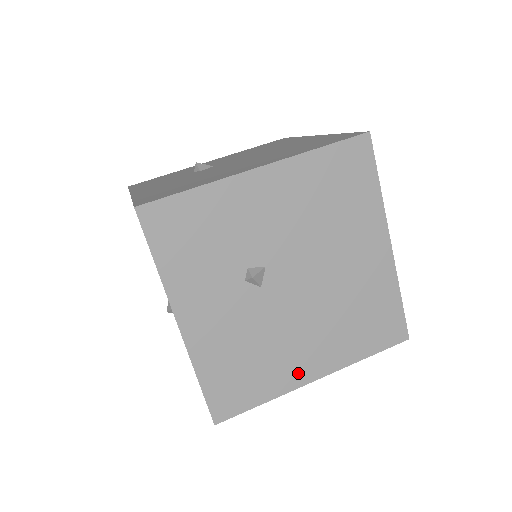
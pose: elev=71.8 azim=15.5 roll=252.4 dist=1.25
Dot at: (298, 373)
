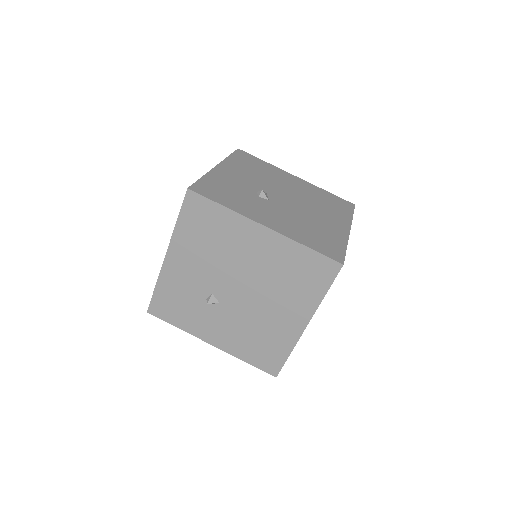
Dot at: occluded
